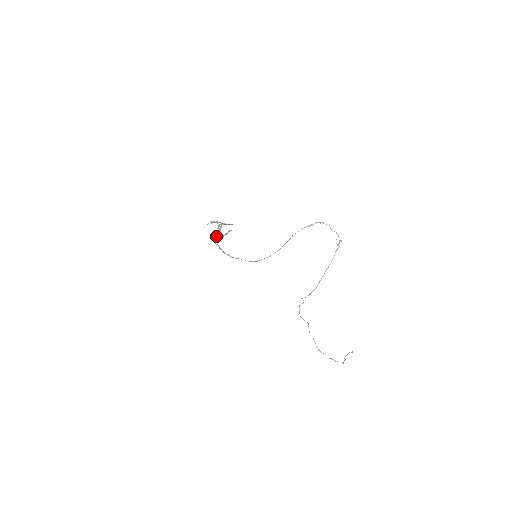
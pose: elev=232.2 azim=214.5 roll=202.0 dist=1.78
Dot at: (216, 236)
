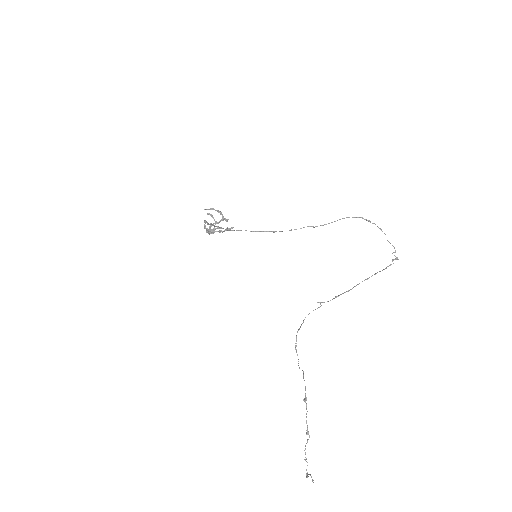
Dot at: occluded
